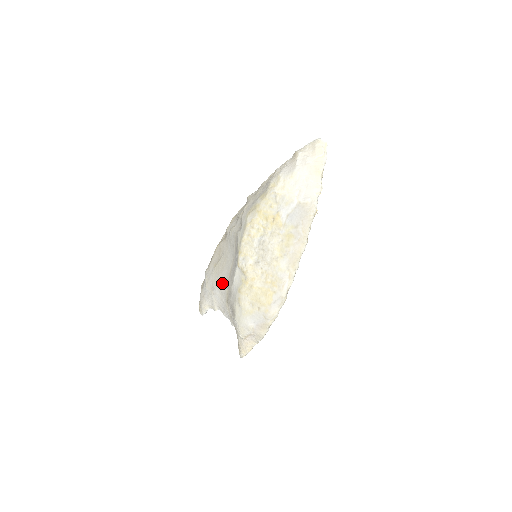
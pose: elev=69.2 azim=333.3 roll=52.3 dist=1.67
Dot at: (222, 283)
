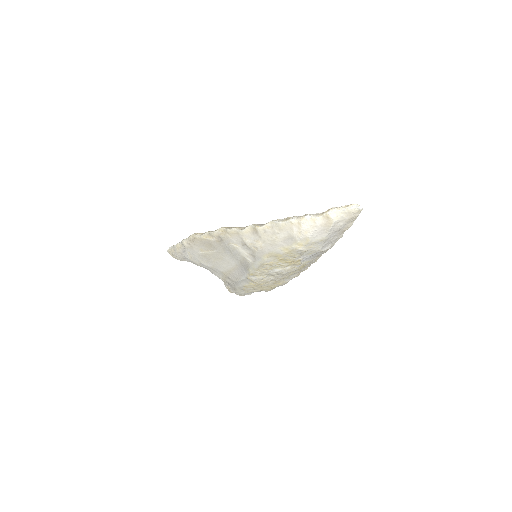
Dot at: (217, 269)
